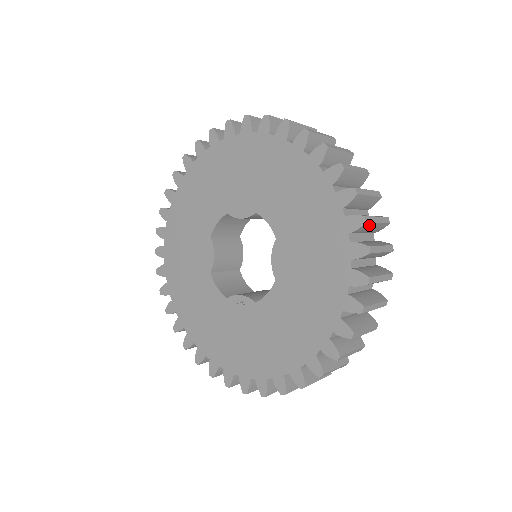
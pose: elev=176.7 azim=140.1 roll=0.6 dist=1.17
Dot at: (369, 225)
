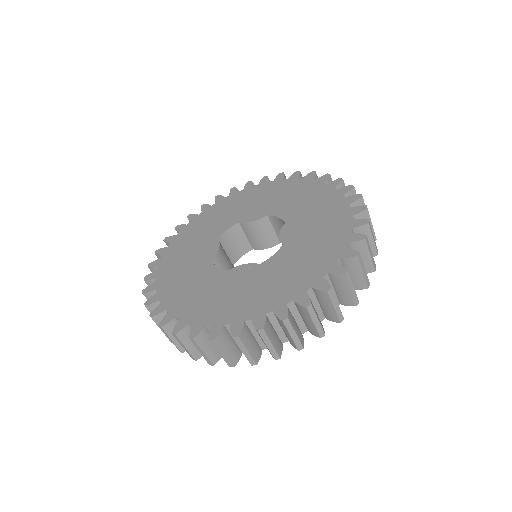
Dot at: occluded
